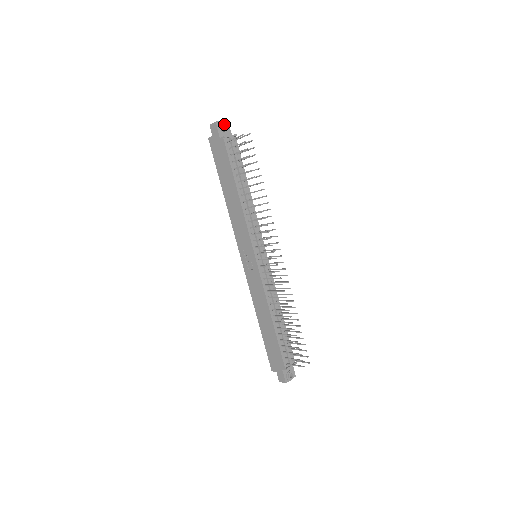
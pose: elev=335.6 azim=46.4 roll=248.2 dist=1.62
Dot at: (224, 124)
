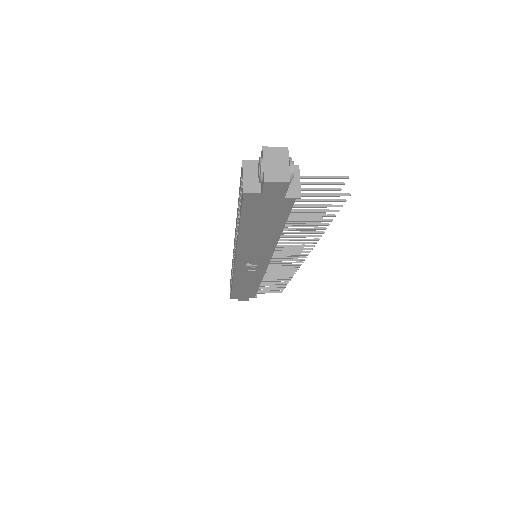
Dot at: (288, 164)
